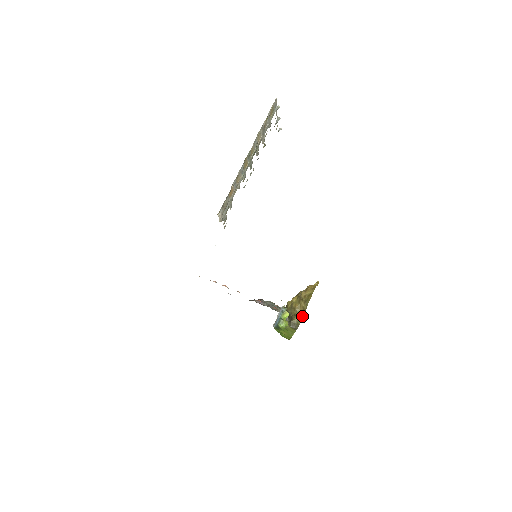
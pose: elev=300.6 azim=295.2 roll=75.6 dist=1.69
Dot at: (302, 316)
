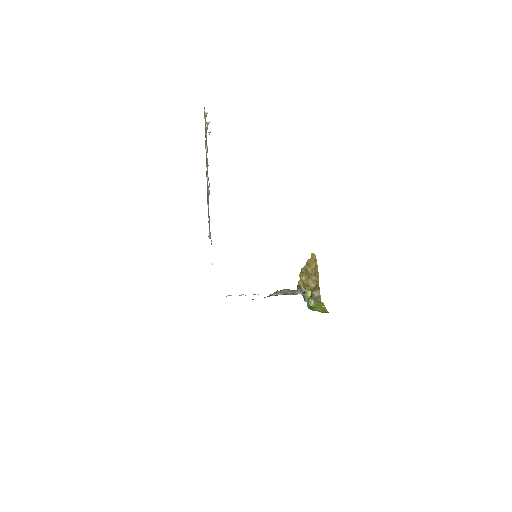
Dot at: (319, 288)
